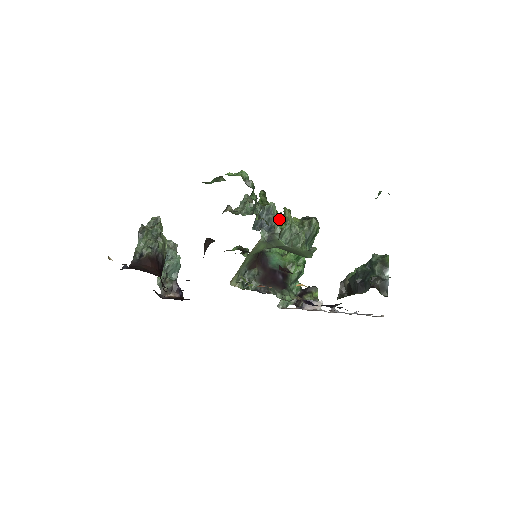
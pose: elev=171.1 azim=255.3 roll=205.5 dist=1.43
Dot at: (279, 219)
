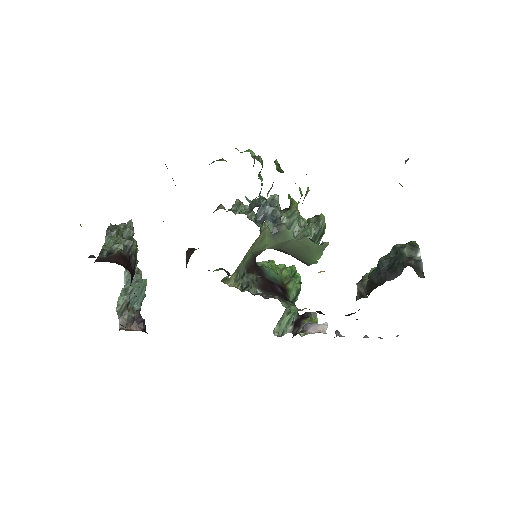
Dot at: occluded
